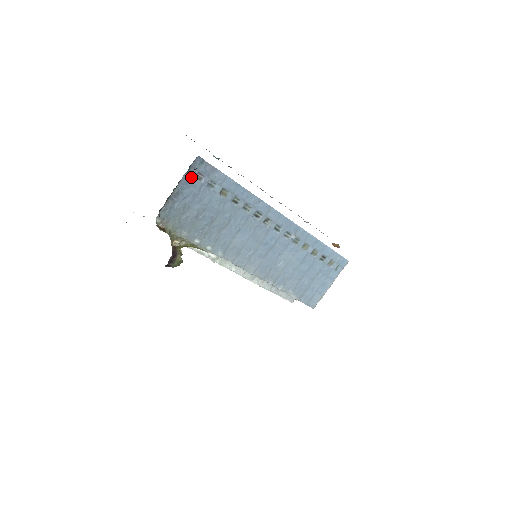
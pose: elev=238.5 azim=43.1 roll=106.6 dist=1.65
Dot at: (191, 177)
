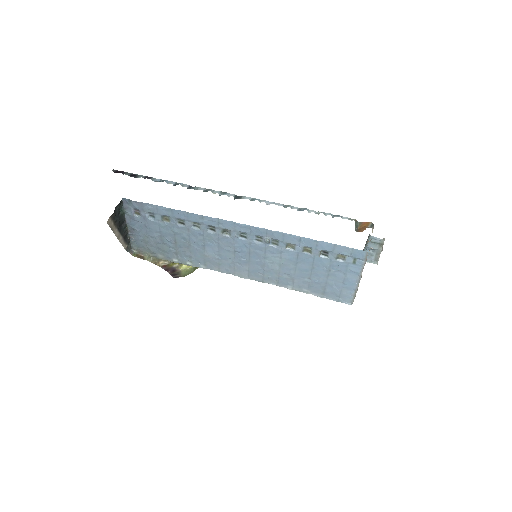
Dot at: (131, 215)
